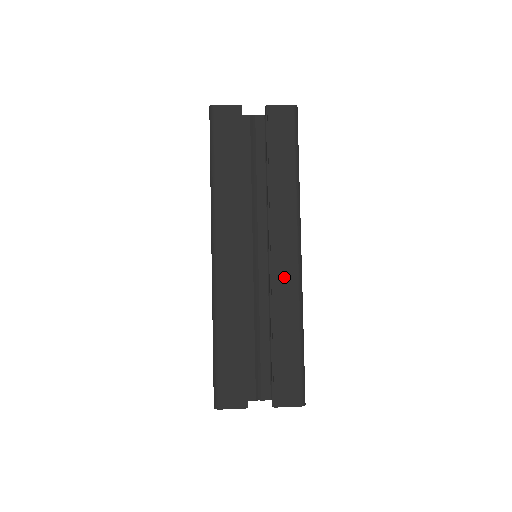
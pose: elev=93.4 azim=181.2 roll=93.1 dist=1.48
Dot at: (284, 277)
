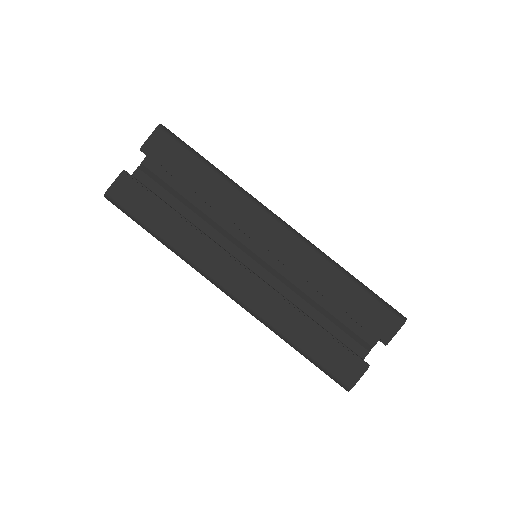
Dot at: (291, 251)
